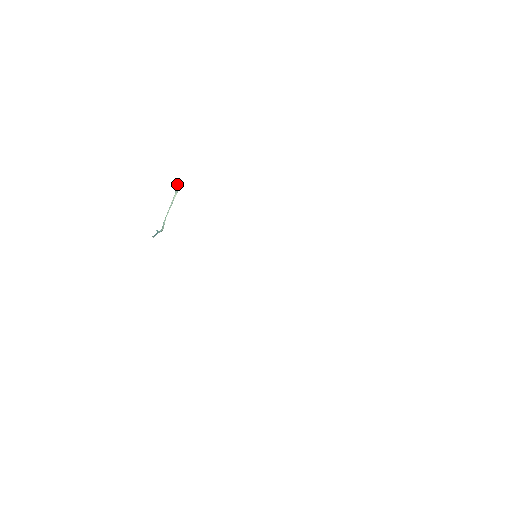
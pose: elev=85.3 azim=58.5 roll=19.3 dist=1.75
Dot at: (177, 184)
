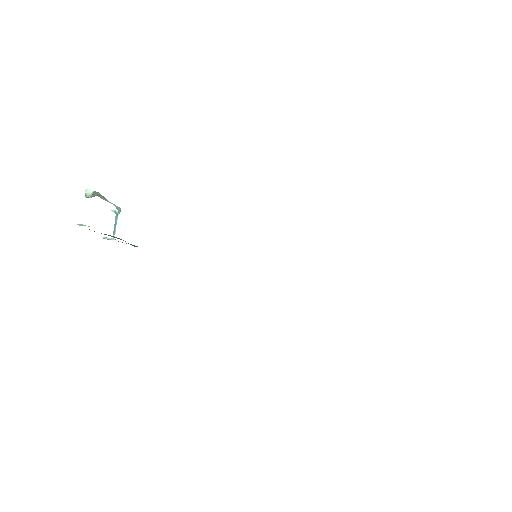
Dot at: (87, 193)
